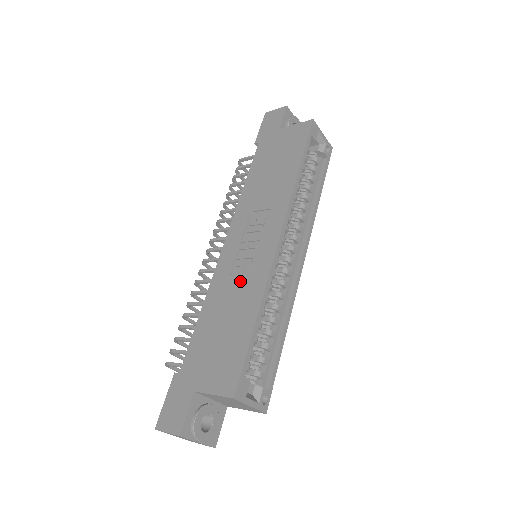
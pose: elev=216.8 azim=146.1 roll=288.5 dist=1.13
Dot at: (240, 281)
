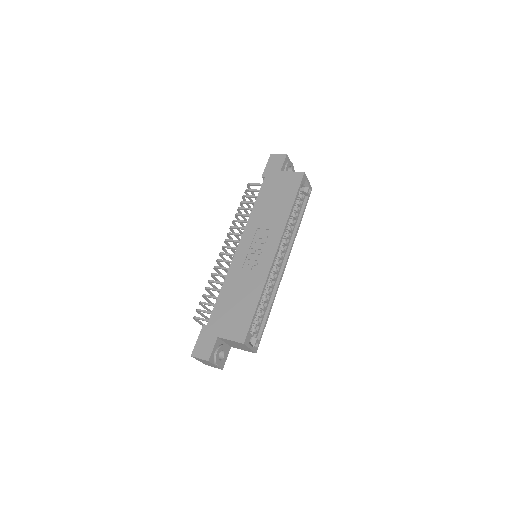
Dot at: (249, 274)
